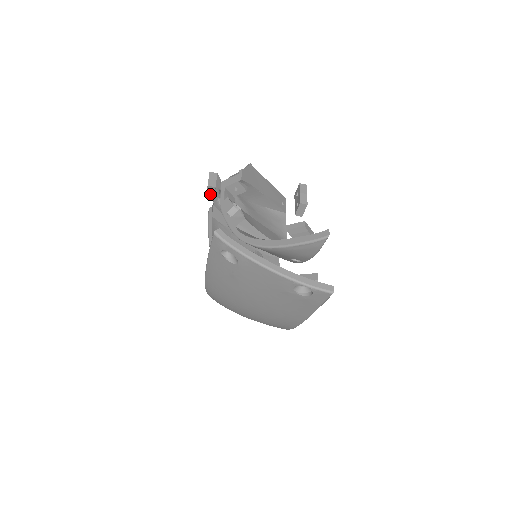
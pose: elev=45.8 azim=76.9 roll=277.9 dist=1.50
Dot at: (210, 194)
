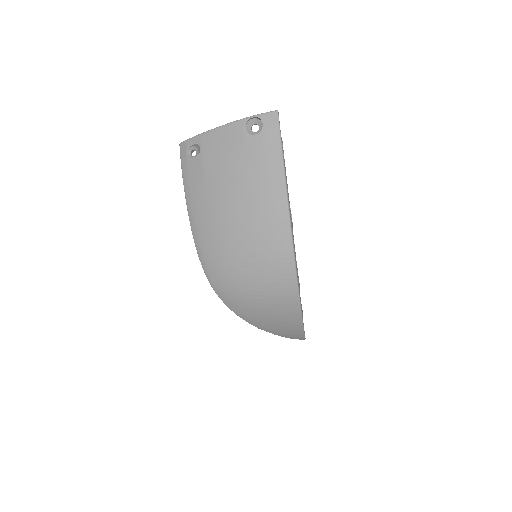
Dot at: occluded
